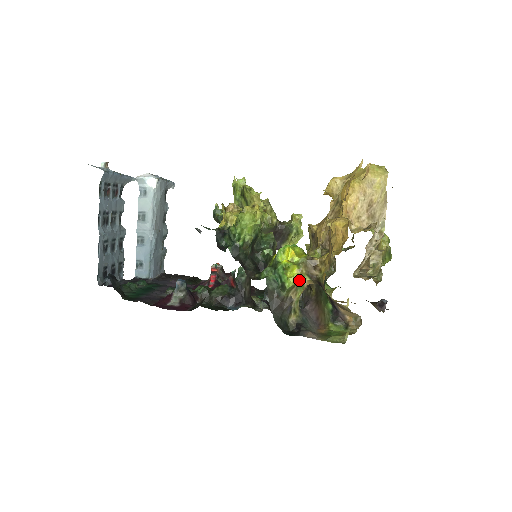
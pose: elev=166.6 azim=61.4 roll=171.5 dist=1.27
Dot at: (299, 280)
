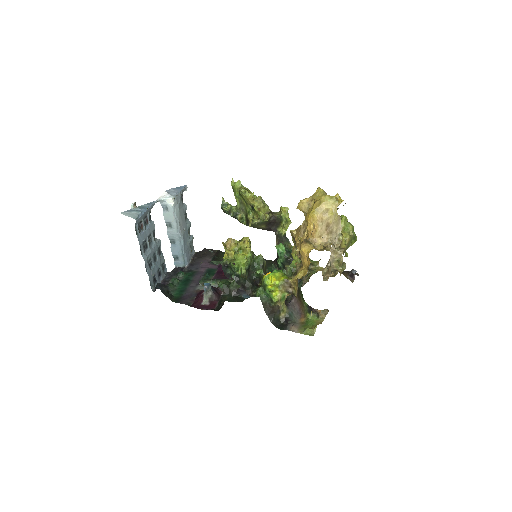
Dot at: (281, 297)
